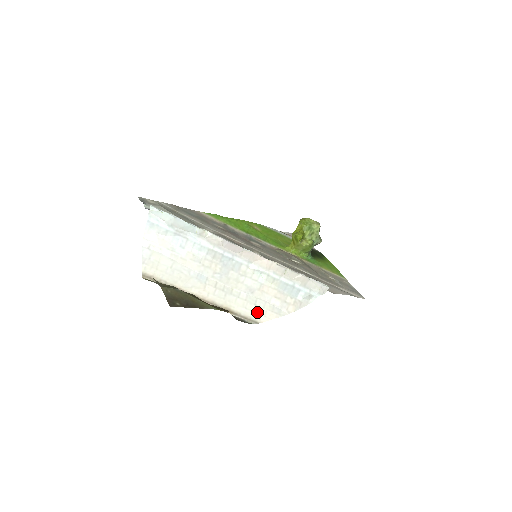
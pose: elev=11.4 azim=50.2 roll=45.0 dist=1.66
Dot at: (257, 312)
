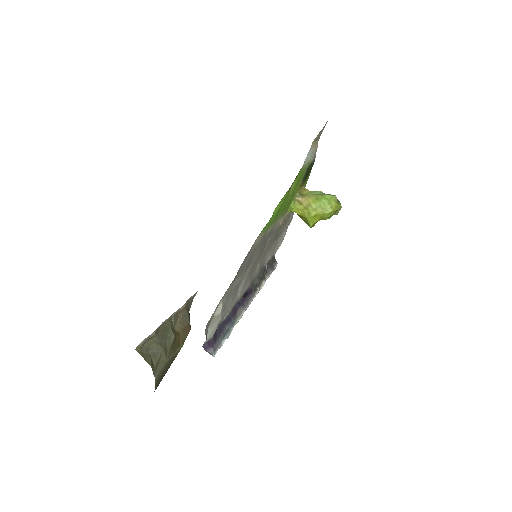
Dot at: occluded
